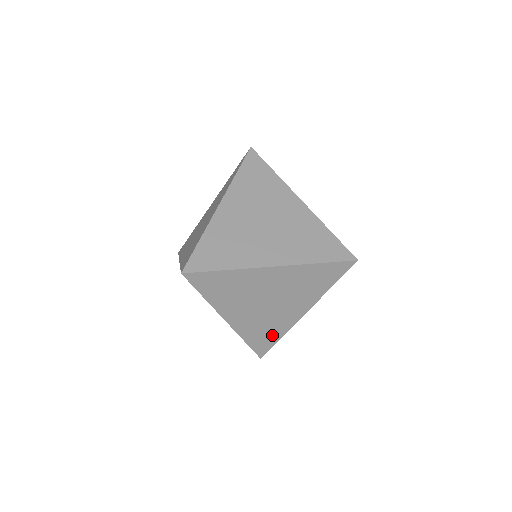
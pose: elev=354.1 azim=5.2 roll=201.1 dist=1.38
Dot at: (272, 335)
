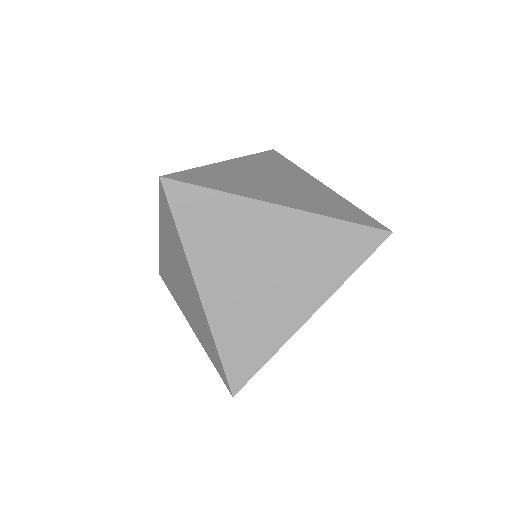
Dot at: occluded
